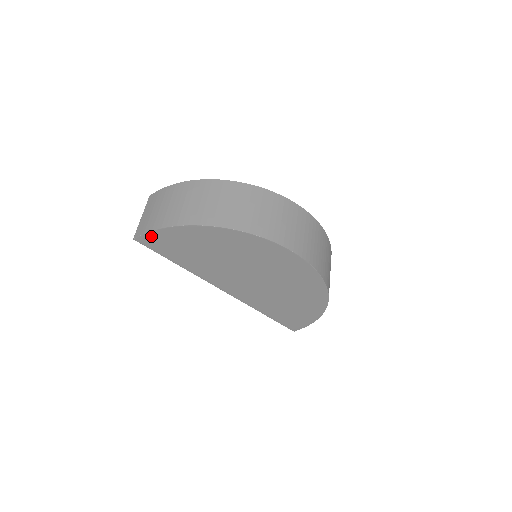
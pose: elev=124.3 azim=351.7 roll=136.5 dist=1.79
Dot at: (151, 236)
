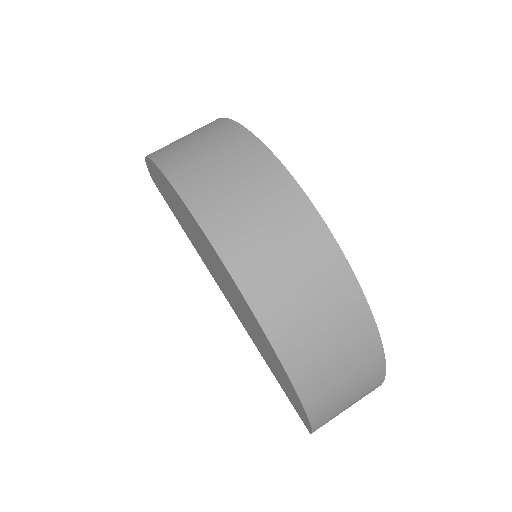
Dot at: occluded
